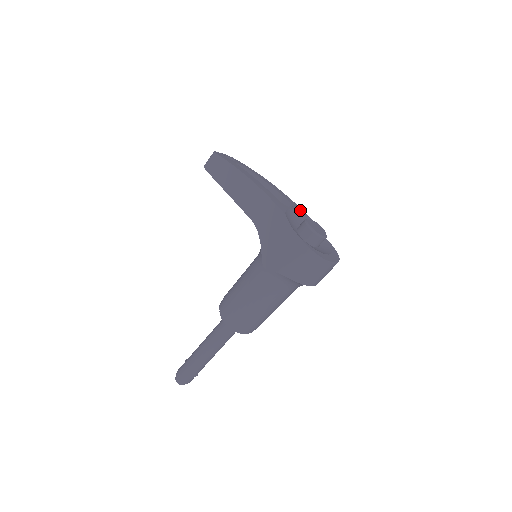
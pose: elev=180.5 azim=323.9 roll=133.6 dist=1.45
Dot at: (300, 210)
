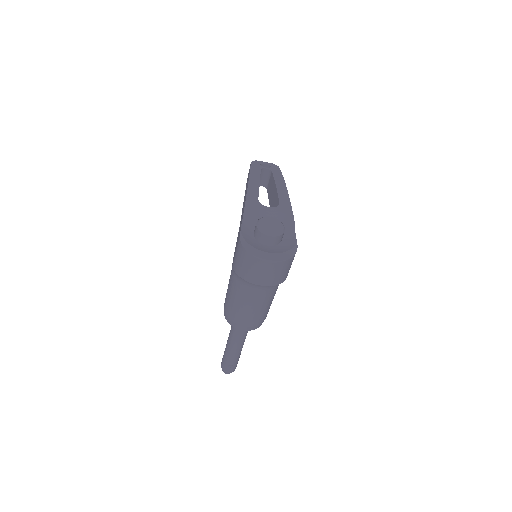
Dot at: (286, 211)
